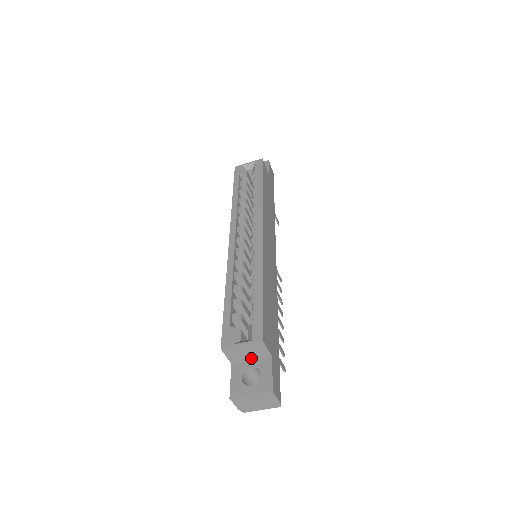
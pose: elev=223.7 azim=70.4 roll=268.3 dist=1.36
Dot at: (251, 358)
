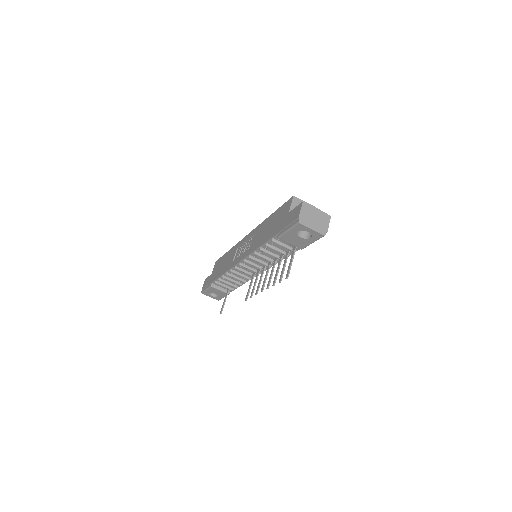
Dot at: occluded
